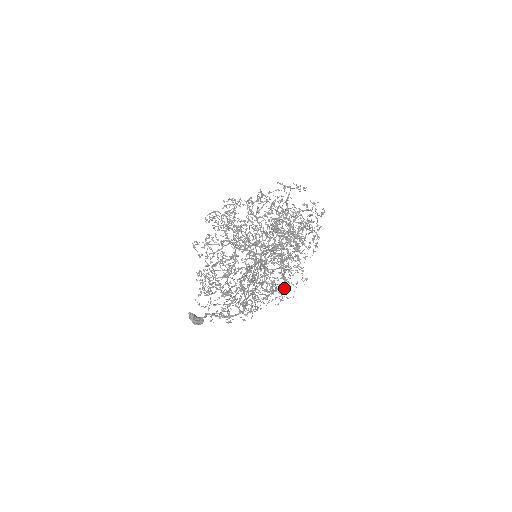
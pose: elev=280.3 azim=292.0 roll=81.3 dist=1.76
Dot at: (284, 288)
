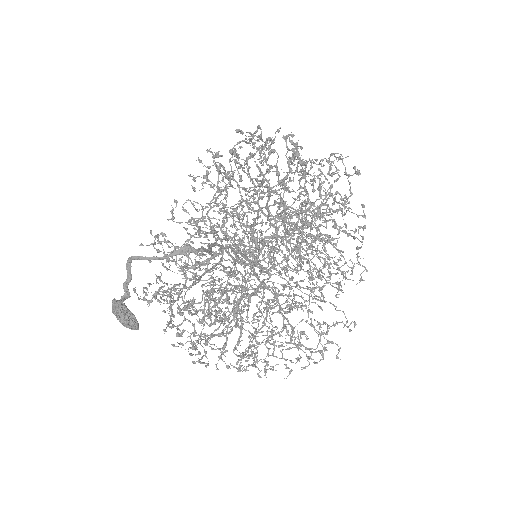
Dot at: (304, 305)
